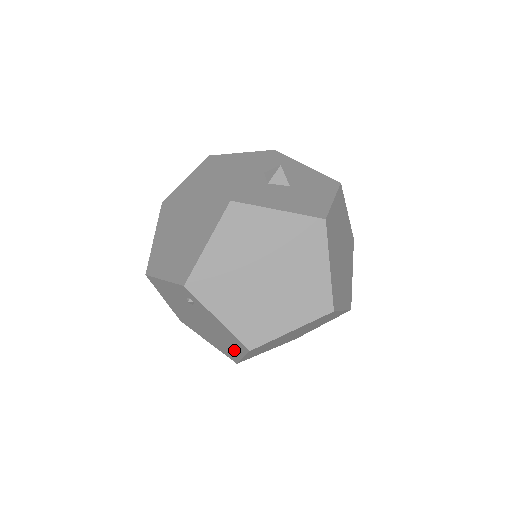
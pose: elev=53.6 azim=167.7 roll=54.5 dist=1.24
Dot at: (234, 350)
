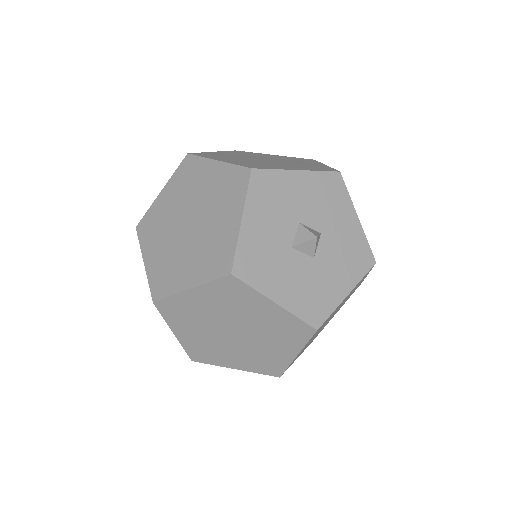
Dot at: occluded
